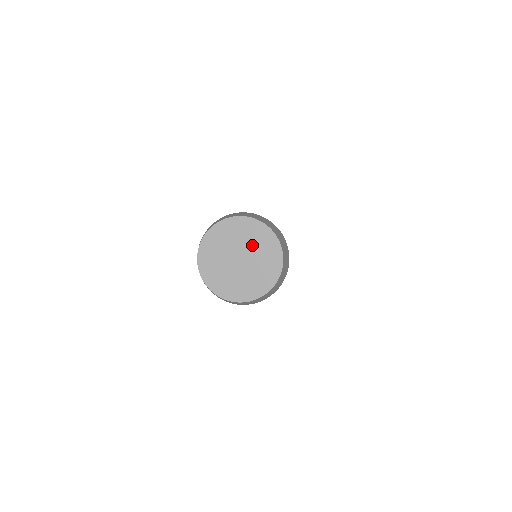
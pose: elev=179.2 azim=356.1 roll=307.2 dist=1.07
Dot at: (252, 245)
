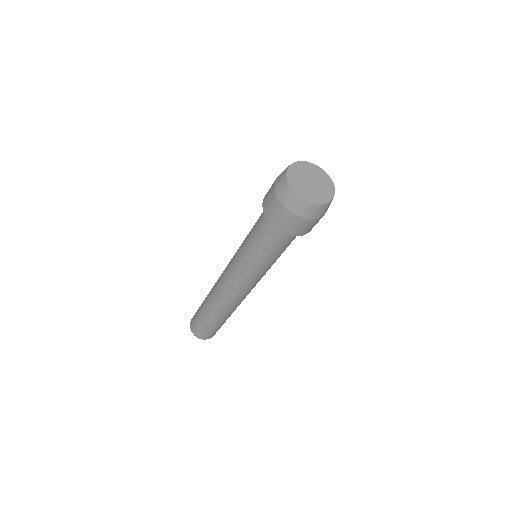
Dot at: (313, 175)
